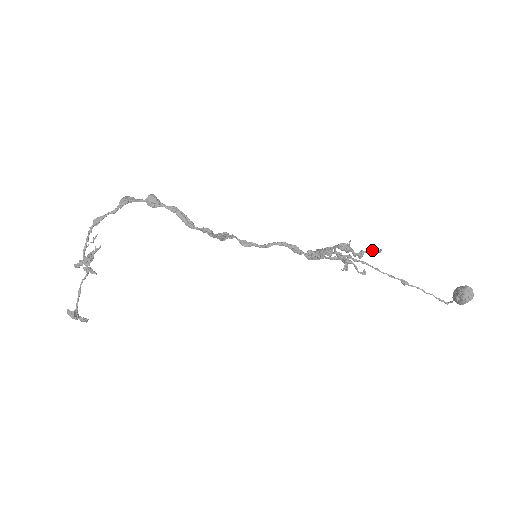
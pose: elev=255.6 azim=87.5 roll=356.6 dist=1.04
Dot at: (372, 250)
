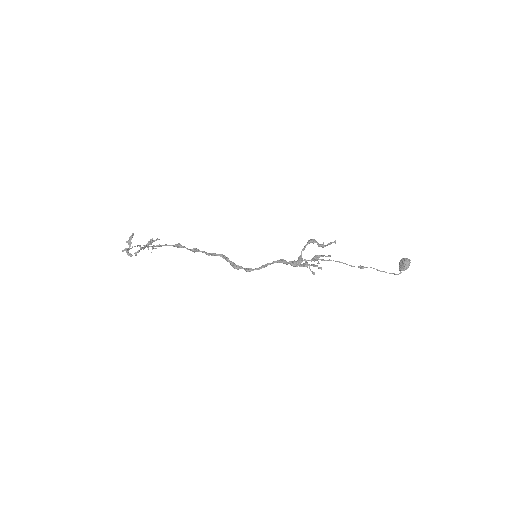
Dot at: (330, 243)
